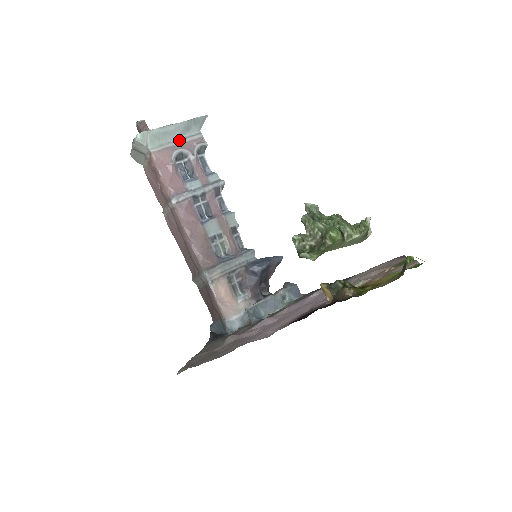
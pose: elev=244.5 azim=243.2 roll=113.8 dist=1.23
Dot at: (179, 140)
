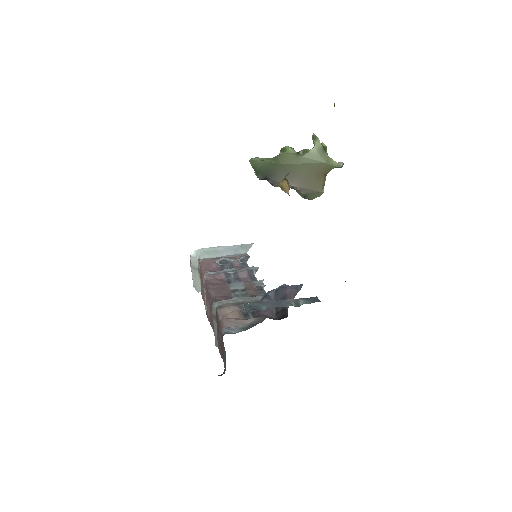
Dot at: (227, 256)
